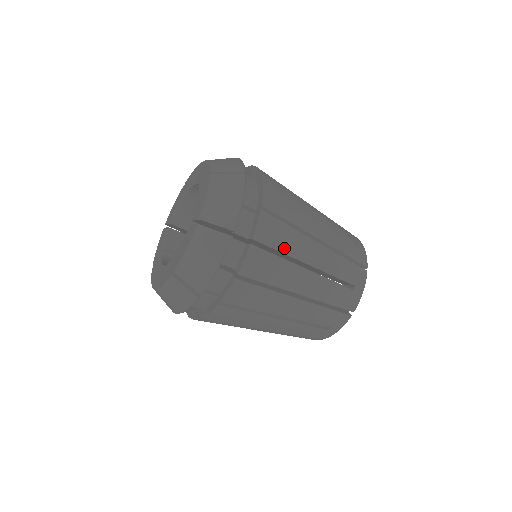
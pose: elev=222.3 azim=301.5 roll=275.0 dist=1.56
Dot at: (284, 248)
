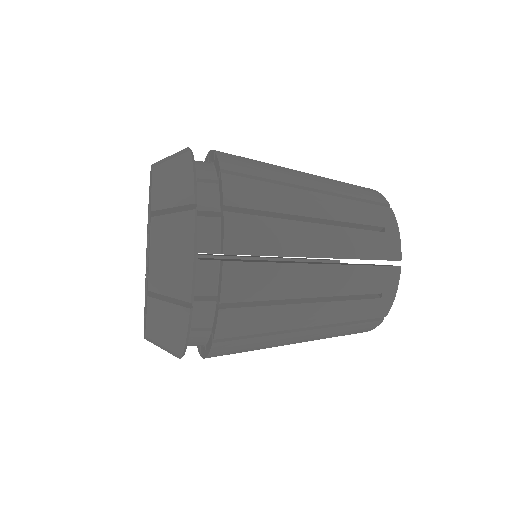
Dot at: (270, 206)
